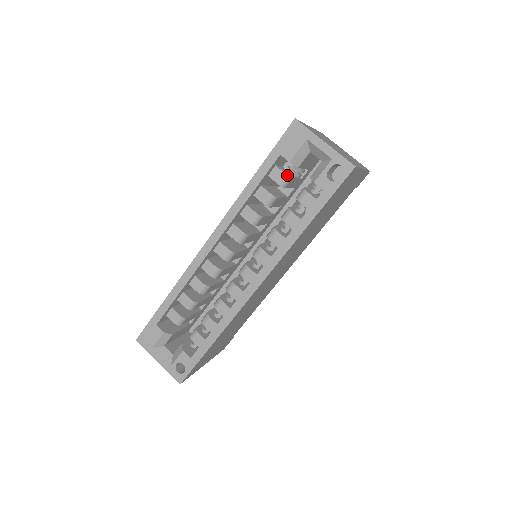
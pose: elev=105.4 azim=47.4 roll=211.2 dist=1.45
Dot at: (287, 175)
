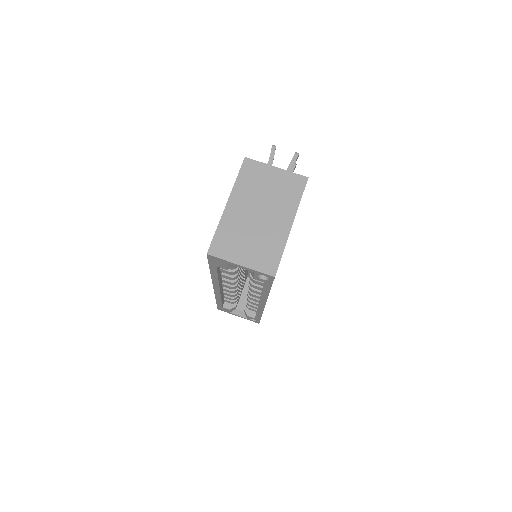
Dot at: occluded
